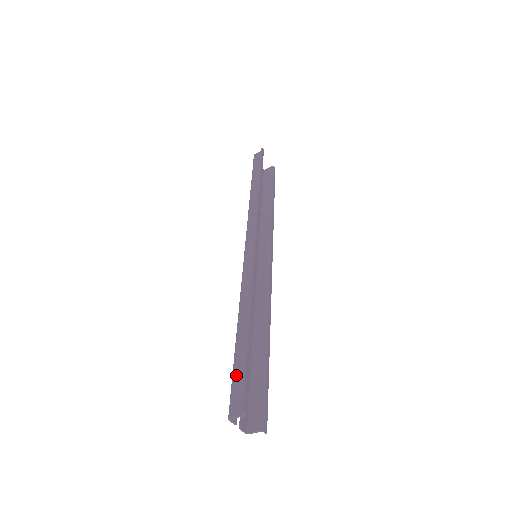
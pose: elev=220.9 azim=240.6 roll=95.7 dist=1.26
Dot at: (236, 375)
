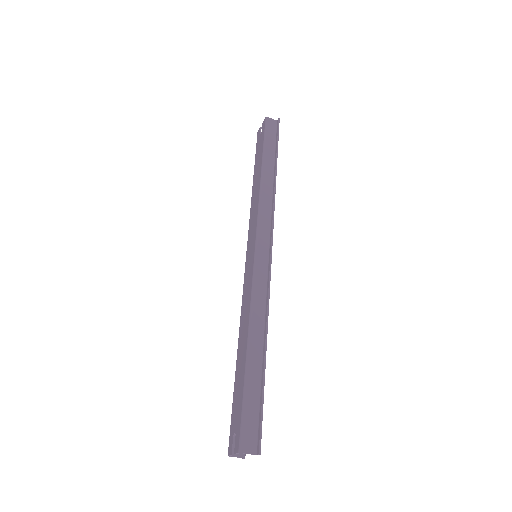
Dot at: (249, 406)
